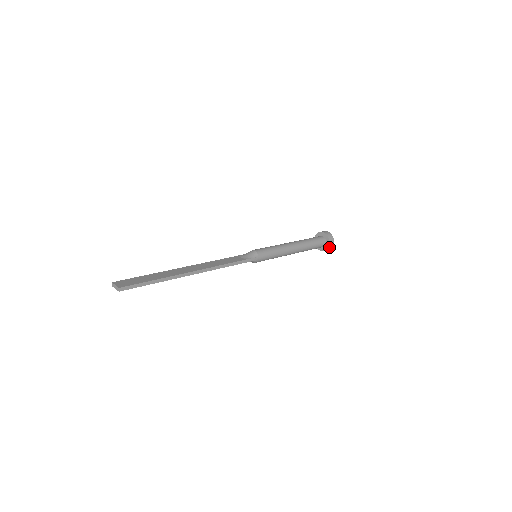
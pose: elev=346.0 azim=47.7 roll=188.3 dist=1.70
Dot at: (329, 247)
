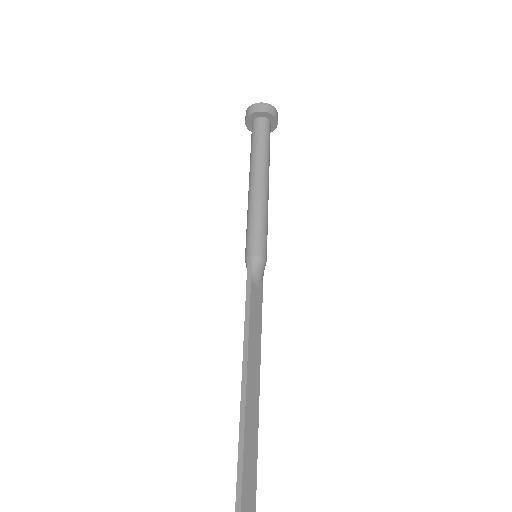
Dot at: occluded
